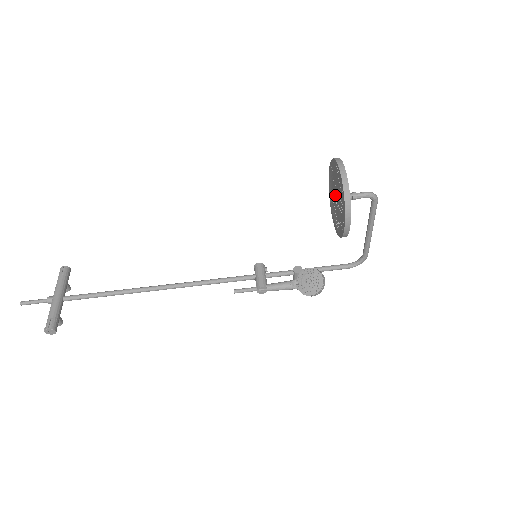
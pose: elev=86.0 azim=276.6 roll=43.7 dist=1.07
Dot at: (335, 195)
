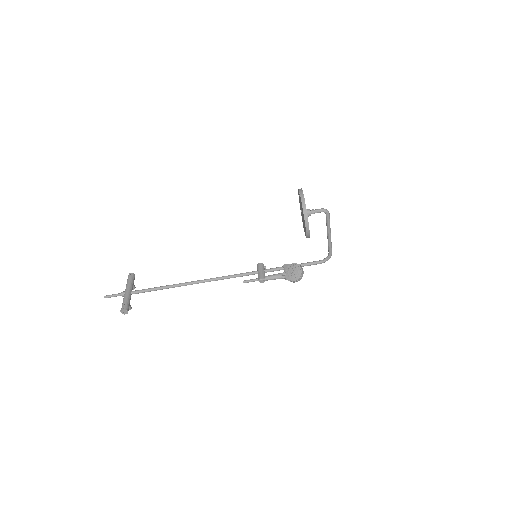
Dot at: (302, 212)
